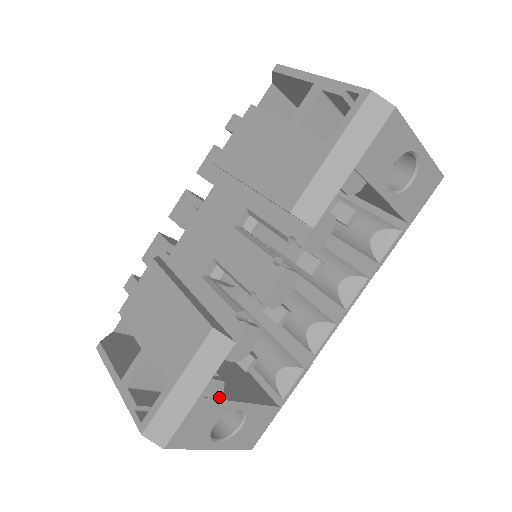
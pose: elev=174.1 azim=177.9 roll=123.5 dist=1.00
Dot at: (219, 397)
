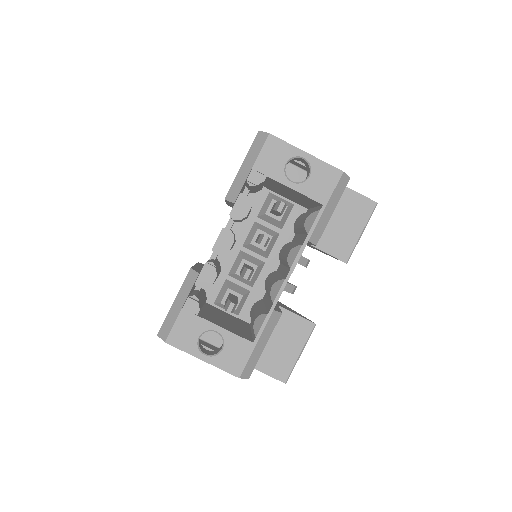
Dot at: (199, 316)
